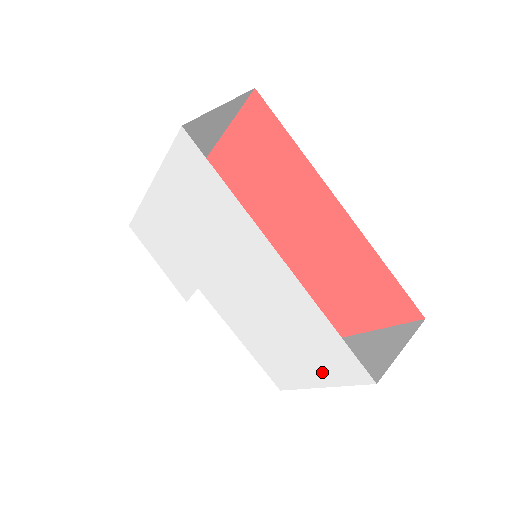
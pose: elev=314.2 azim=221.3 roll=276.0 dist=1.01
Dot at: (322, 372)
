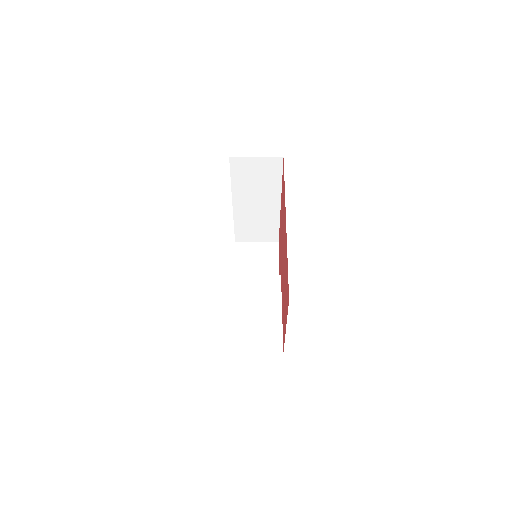
Dot at: occluded
